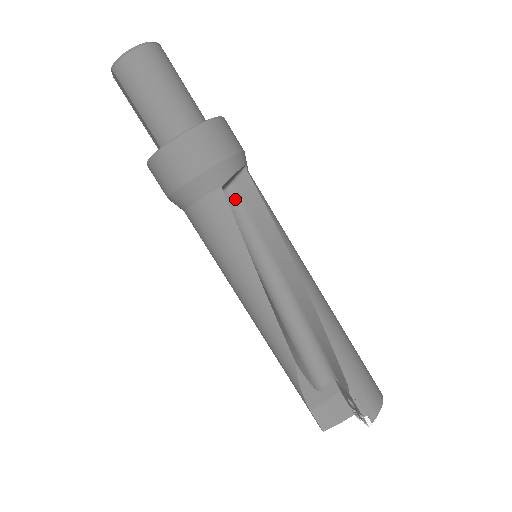
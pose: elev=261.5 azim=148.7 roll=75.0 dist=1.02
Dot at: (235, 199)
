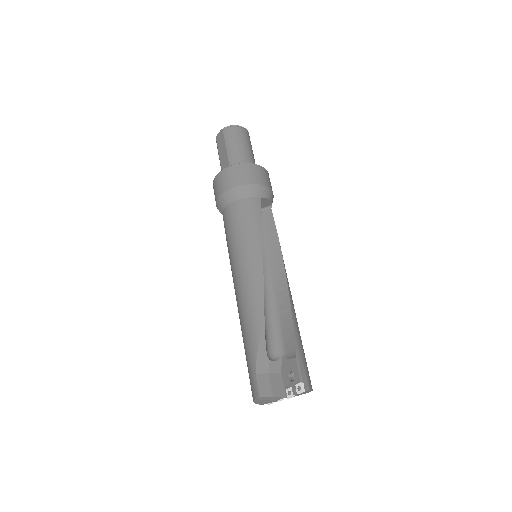
Dot at: occluded
